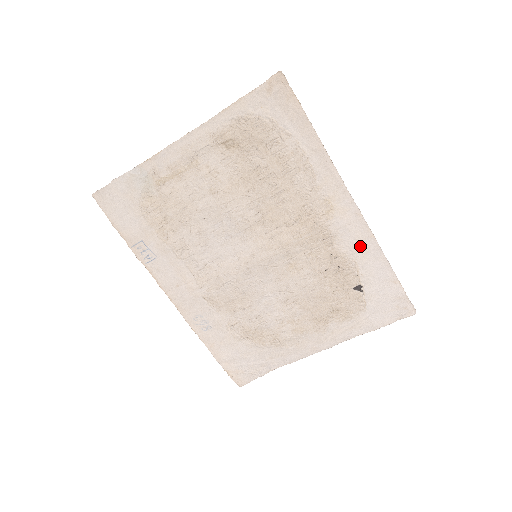
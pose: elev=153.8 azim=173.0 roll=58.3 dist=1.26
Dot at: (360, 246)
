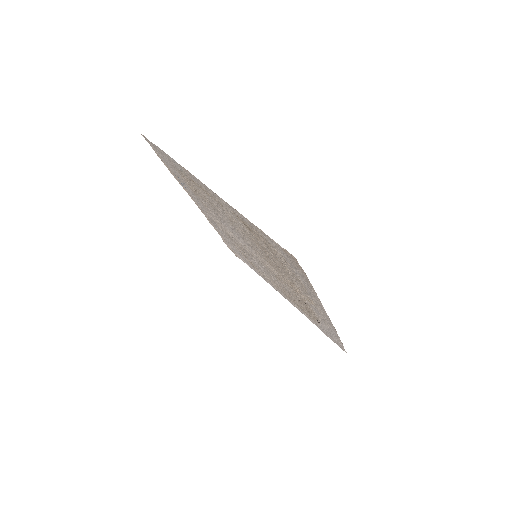
Dot at: (325, 321)
